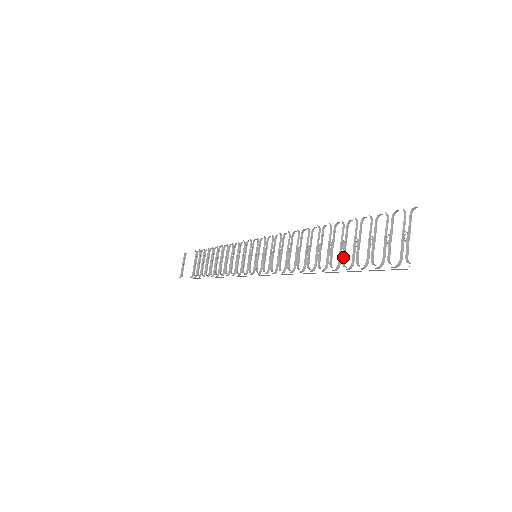
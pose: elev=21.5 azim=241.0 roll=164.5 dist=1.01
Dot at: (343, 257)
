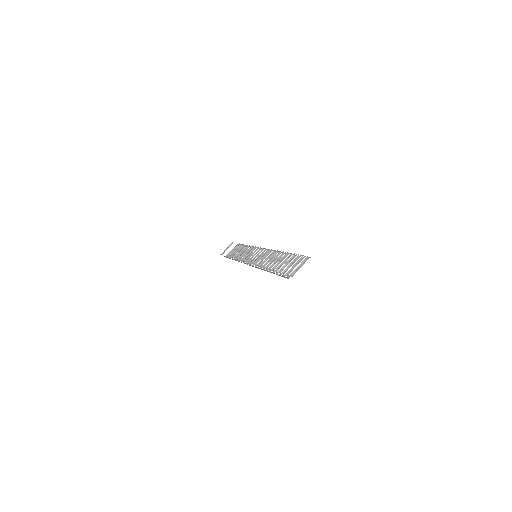
Dot at: (279, 268)
